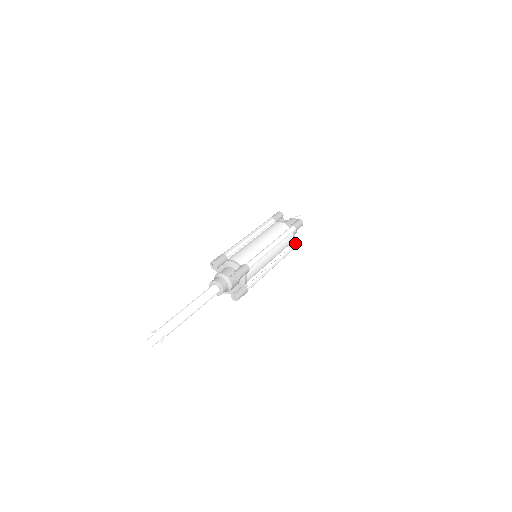
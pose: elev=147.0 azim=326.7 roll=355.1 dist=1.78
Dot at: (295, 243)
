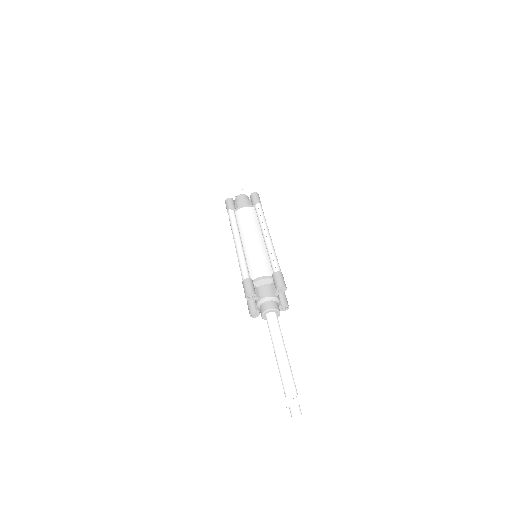
Dot at: occluded
